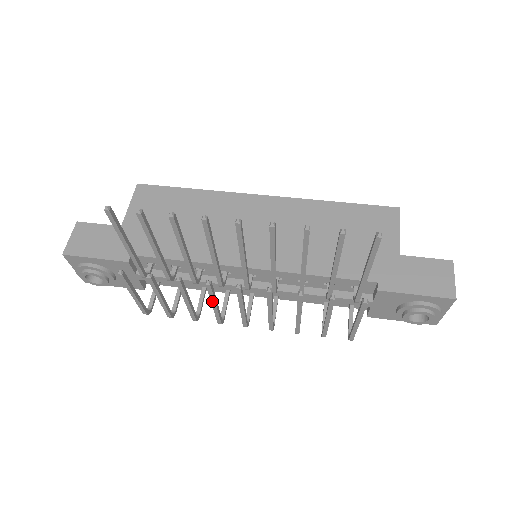
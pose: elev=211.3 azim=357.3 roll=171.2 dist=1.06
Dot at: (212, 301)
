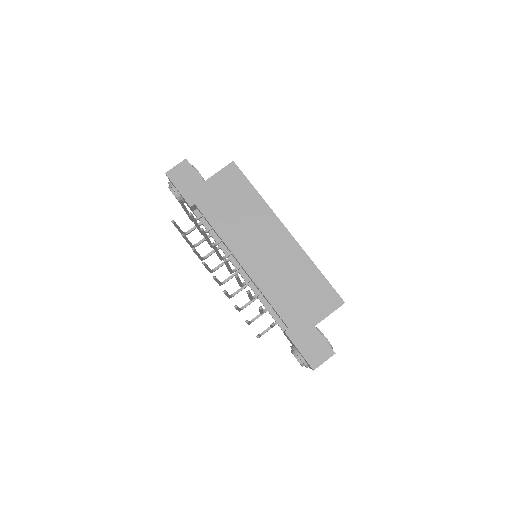
Dot at: occluded
